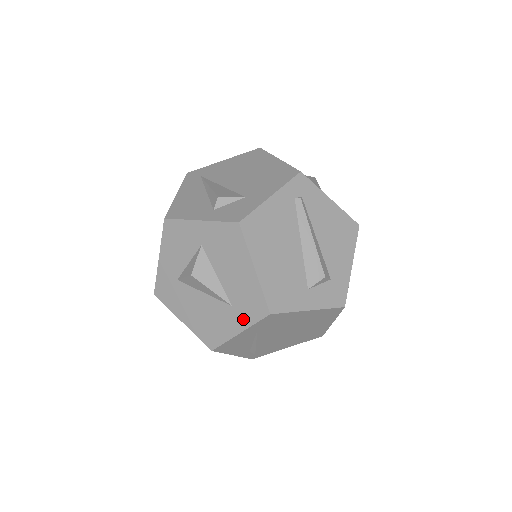
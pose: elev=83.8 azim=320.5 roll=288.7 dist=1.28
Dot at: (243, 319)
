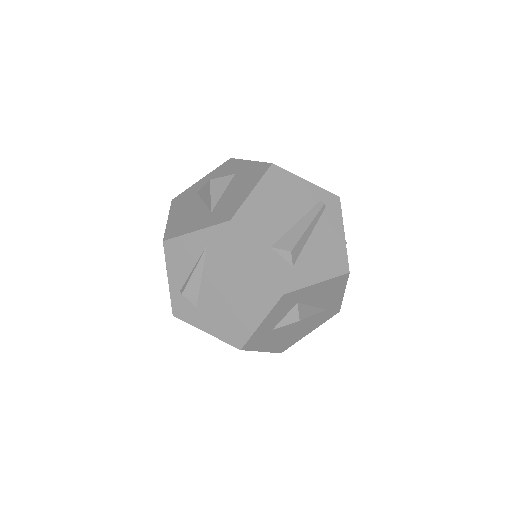
Dot at: (209, 221)
